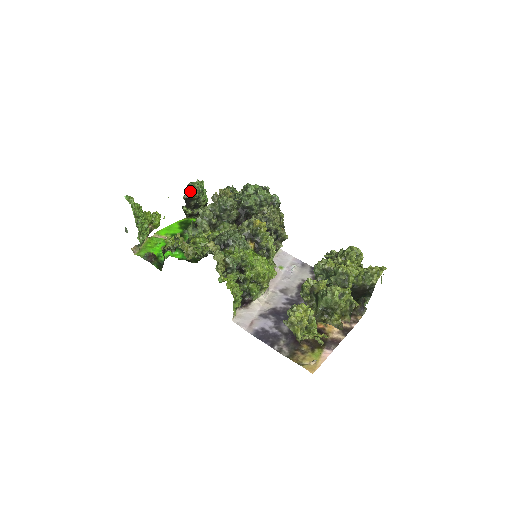
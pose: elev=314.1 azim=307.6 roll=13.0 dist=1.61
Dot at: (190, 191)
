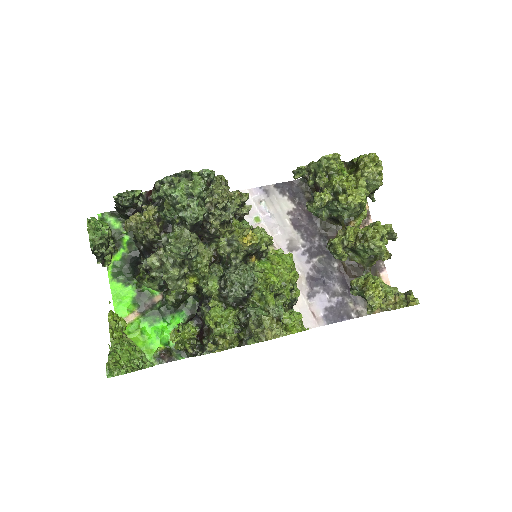
Dot at: (100, 253)
